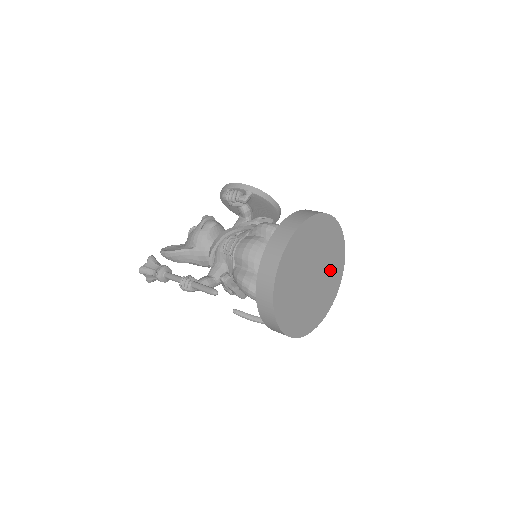
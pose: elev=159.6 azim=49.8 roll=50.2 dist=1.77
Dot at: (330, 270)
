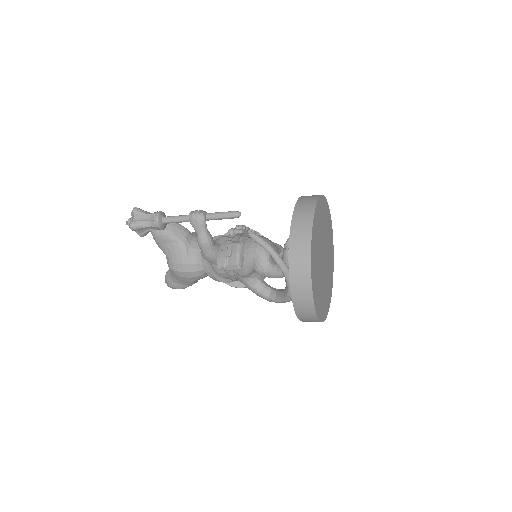
Dot at: (326, 287)
